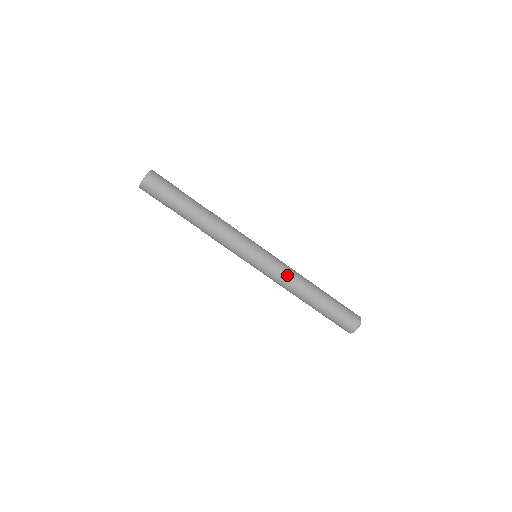
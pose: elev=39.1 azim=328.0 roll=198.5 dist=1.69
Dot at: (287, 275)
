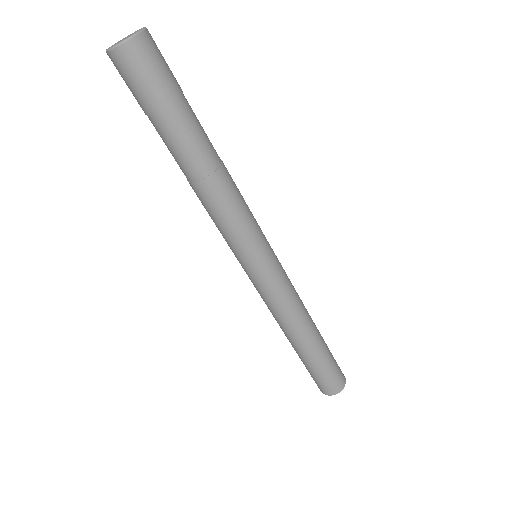
Dot at: (293, 299)
